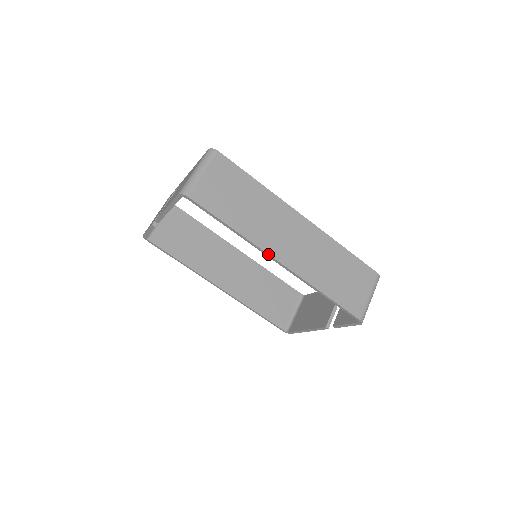
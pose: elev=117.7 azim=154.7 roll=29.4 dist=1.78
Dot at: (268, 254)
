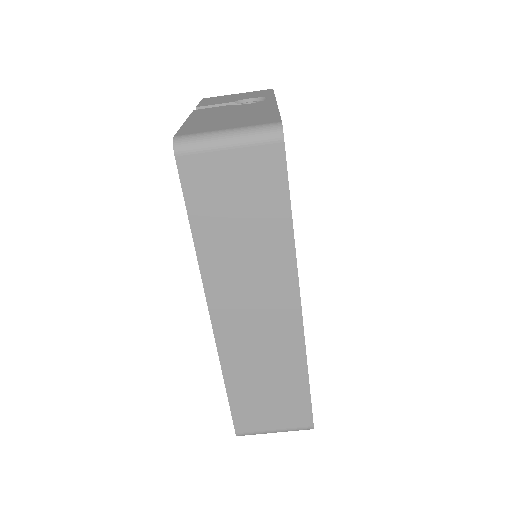
Dot at: (206, 299)
